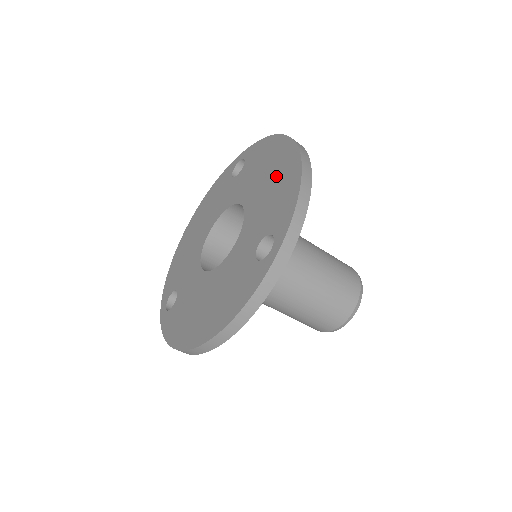
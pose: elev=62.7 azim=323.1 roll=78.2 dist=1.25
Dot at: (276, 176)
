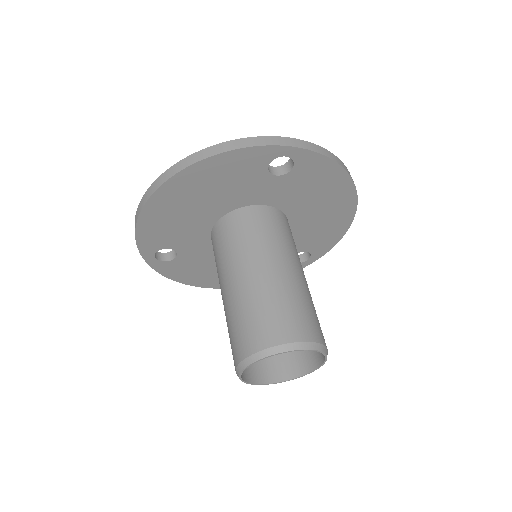
Dot at: occluded
